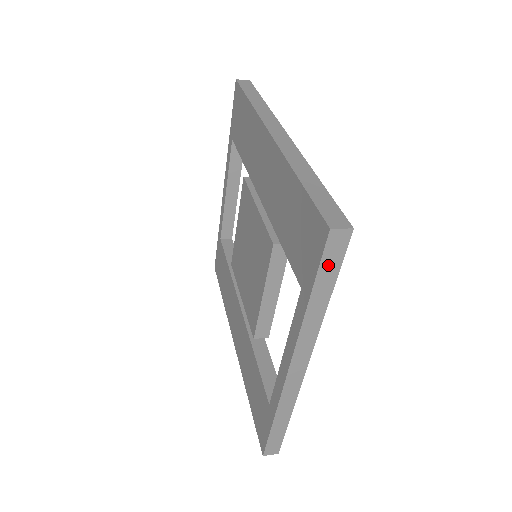
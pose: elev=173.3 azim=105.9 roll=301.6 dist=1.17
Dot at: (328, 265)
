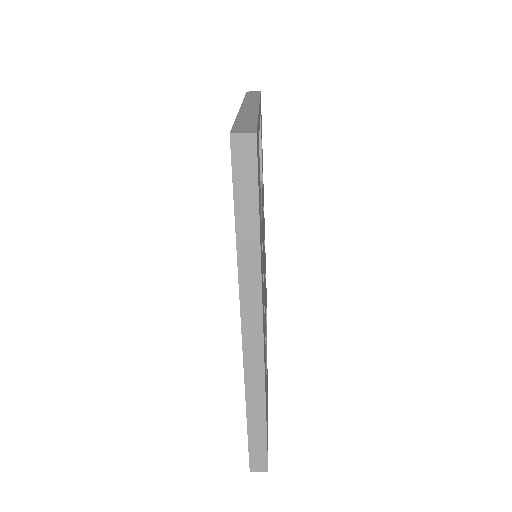
Dot at: (252, 94)
